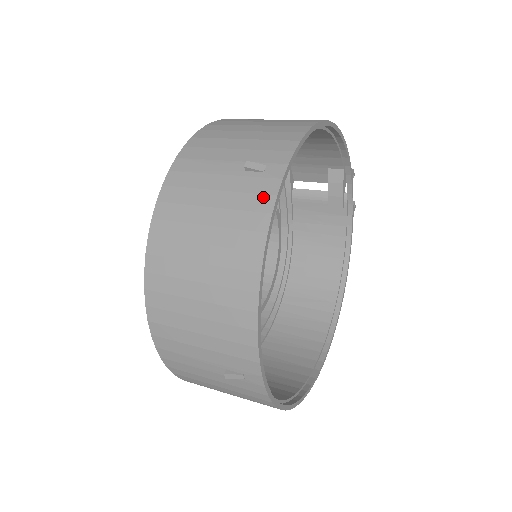
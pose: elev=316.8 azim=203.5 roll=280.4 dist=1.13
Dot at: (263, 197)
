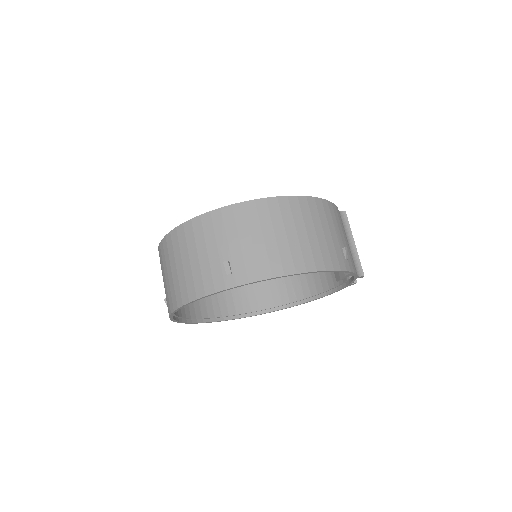
Dot at: (212, 285)
